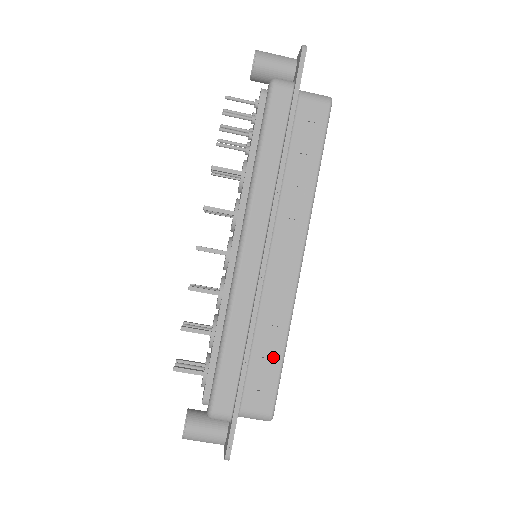
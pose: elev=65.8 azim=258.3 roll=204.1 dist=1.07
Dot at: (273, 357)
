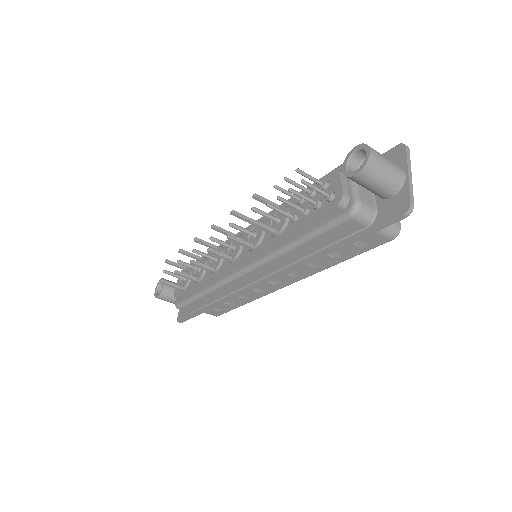
Dot at: (232, 305)
